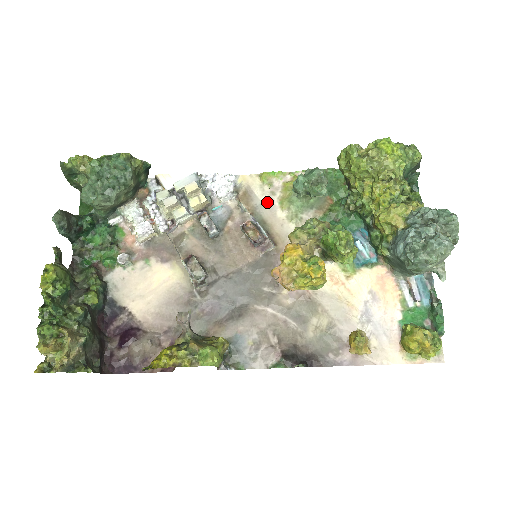
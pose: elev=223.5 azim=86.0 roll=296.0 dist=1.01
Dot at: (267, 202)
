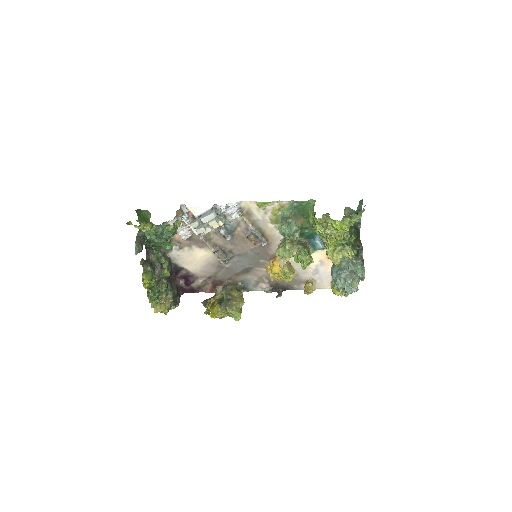
Dot at: (262, 218)
